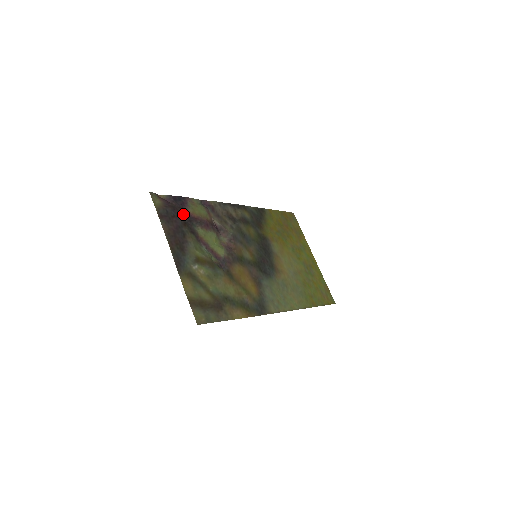
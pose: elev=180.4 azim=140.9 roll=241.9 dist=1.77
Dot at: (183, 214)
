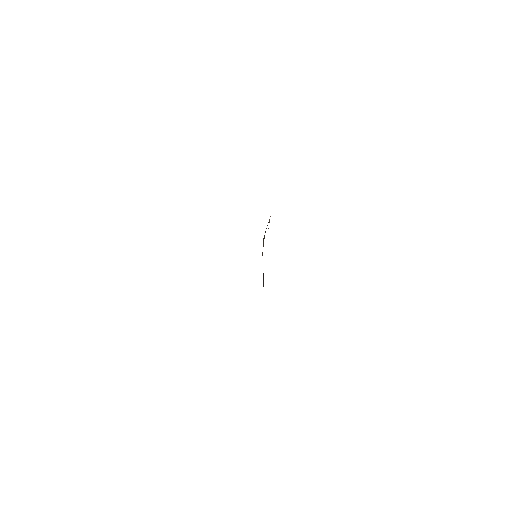
Dot at: occluded
